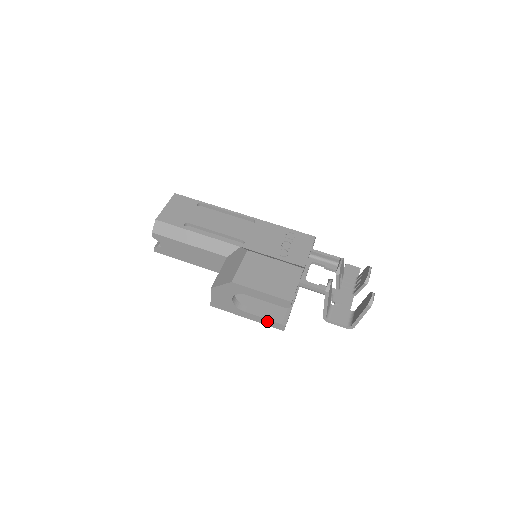
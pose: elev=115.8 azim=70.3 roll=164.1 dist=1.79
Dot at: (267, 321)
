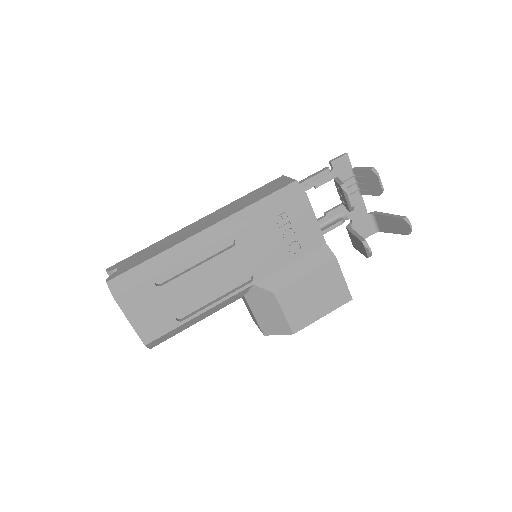
Dot at: occluded
